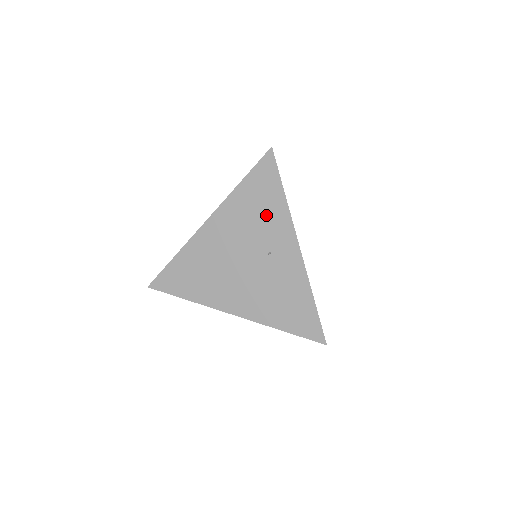
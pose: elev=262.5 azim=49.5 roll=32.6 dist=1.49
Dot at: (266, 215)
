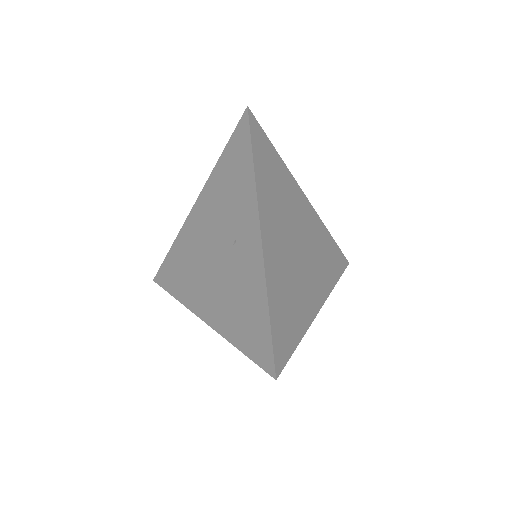
Dot at: (236, 193)
